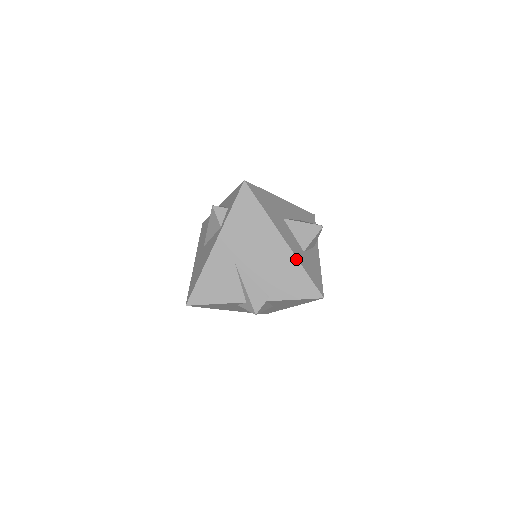
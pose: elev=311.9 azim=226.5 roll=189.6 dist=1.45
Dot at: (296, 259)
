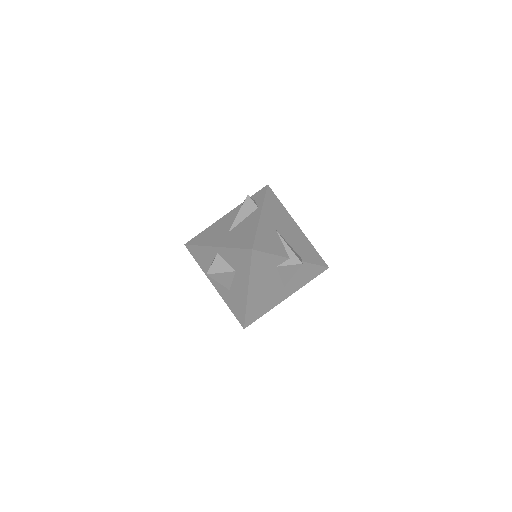
Dot at: occluded
